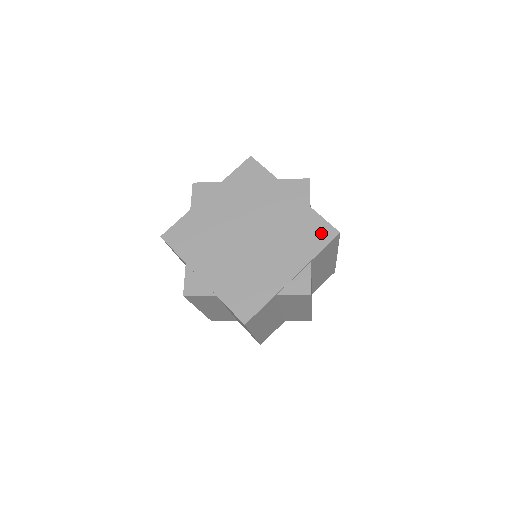
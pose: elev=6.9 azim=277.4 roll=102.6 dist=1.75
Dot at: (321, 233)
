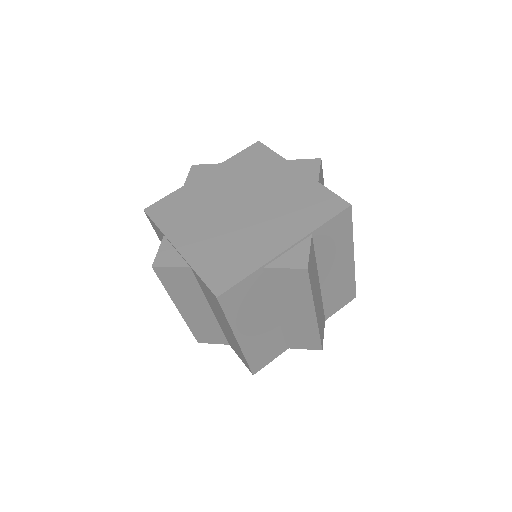
Dot at: (328, 205)
